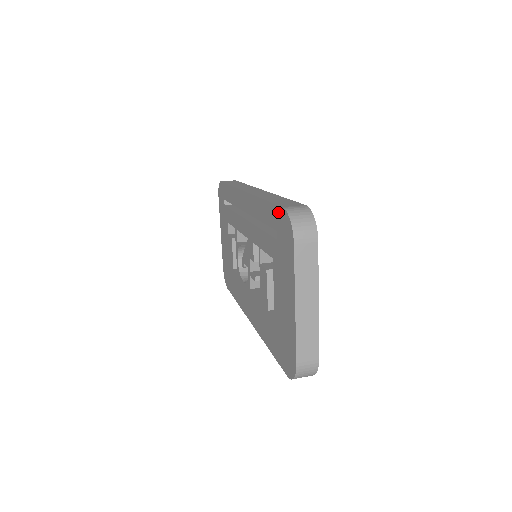
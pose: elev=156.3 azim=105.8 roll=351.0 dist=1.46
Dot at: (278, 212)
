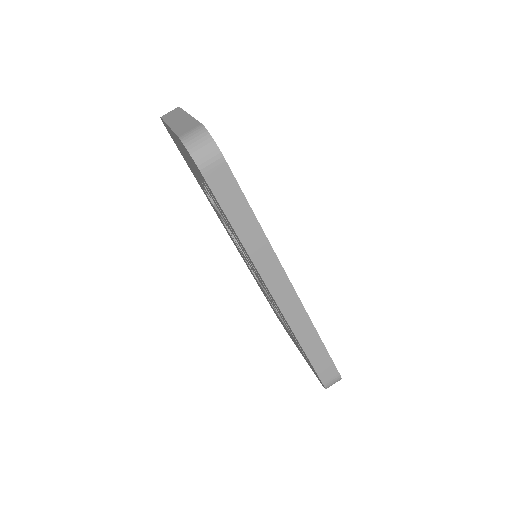
Dot at: occluded
